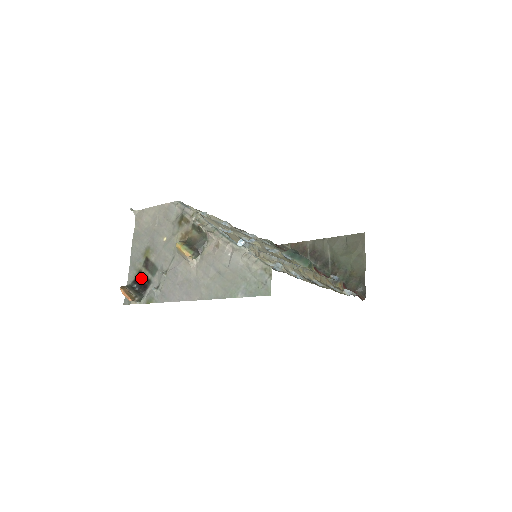
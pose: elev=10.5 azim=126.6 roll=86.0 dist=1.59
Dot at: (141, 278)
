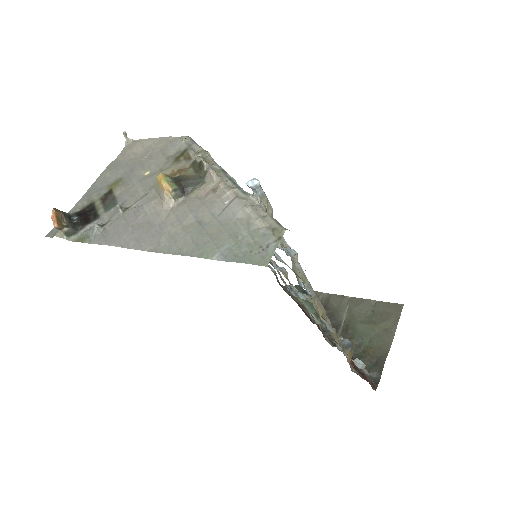
Dot at: (89, 211)
